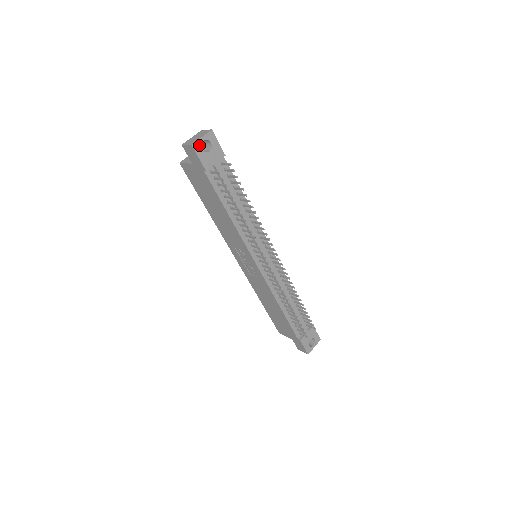
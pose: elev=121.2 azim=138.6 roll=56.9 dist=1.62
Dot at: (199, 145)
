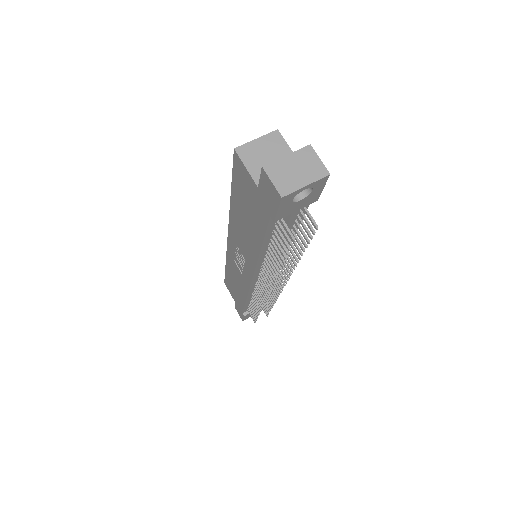
Dot at: (293, 195)
